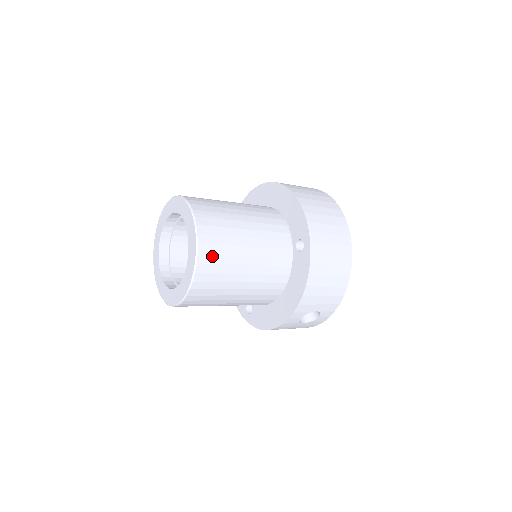
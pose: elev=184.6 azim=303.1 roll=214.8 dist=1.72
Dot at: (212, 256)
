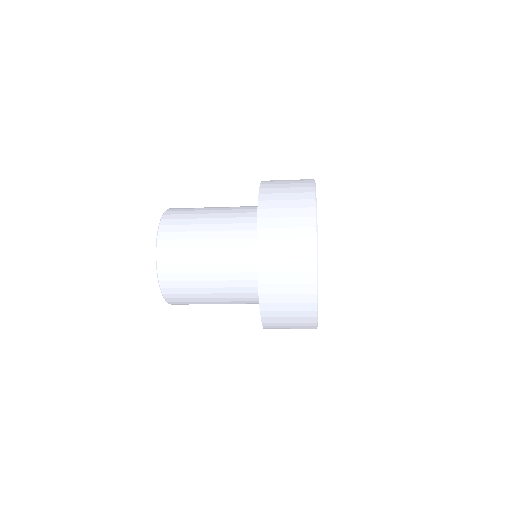
Dot at: (176, 294)
